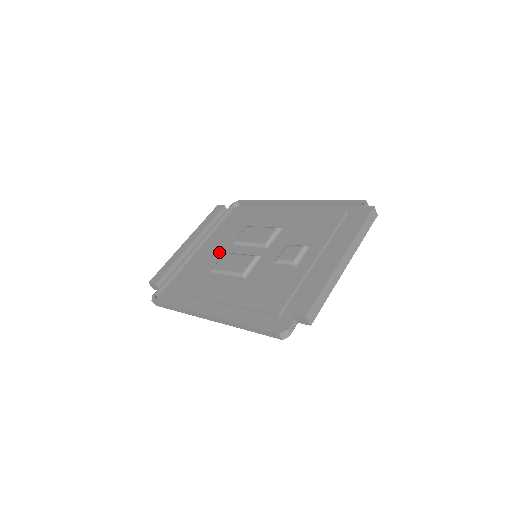
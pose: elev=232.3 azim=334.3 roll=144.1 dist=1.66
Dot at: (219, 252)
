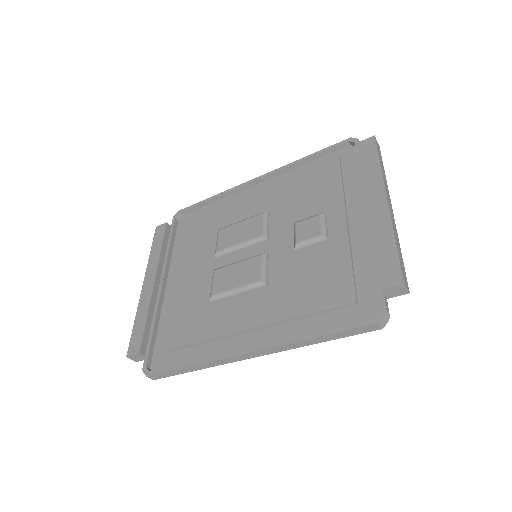
Dot at: (202, 274)
